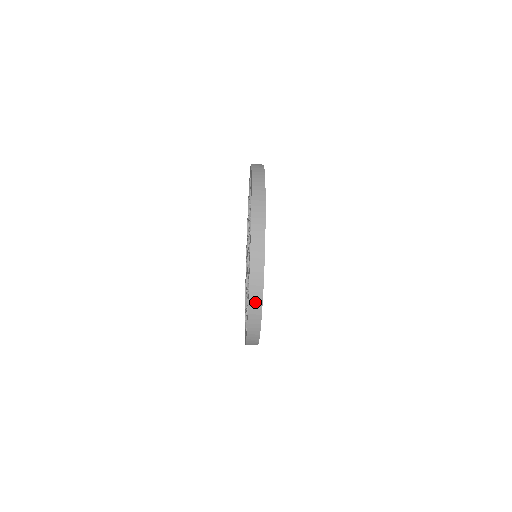
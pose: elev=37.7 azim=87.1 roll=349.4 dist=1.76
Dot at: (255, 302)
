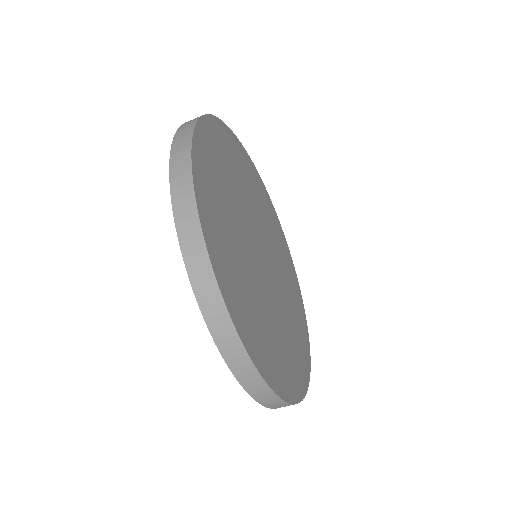
Dot at: (182, 194)
